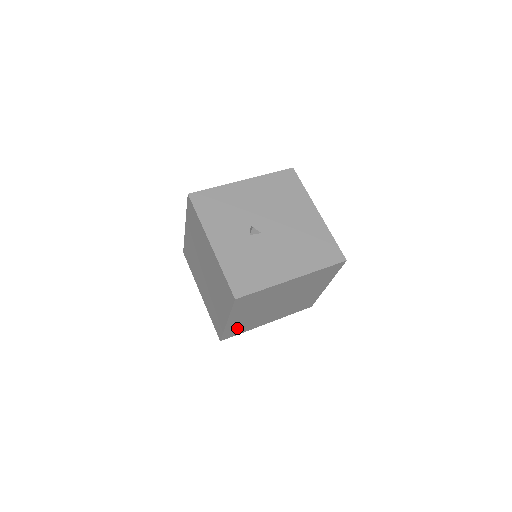
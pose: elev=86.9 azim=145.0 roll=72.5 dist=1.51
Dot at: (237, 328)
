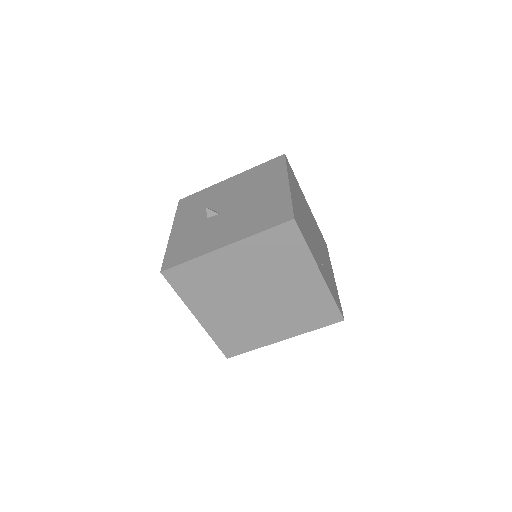
Dot at: (231, 336)
